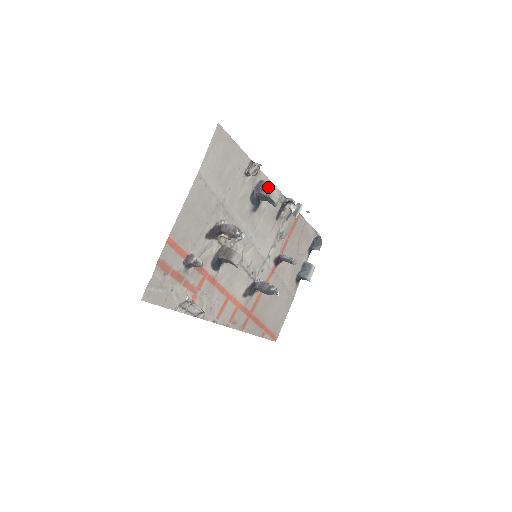
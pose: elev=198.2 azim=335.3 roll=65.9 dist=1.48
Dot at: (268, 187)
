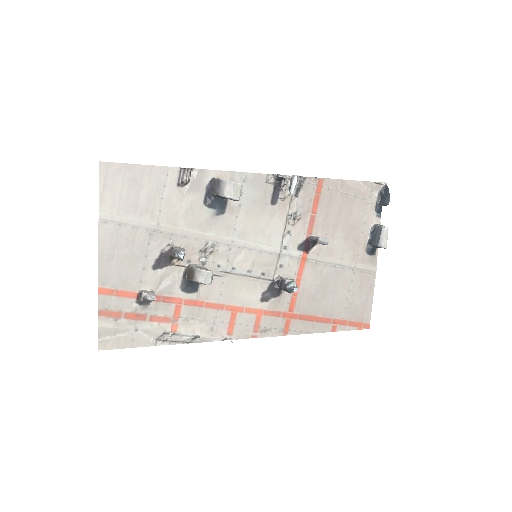
Dot at: (217, 185)
